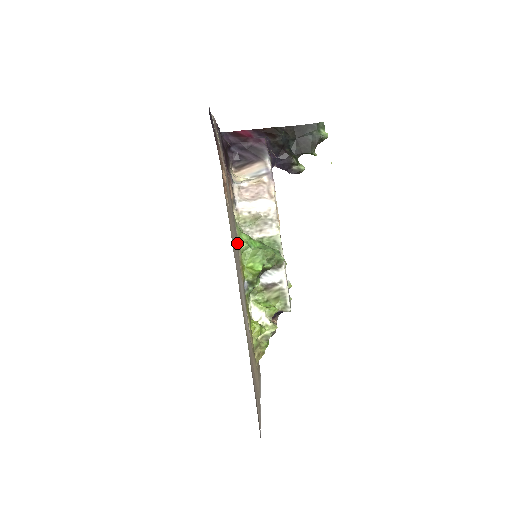
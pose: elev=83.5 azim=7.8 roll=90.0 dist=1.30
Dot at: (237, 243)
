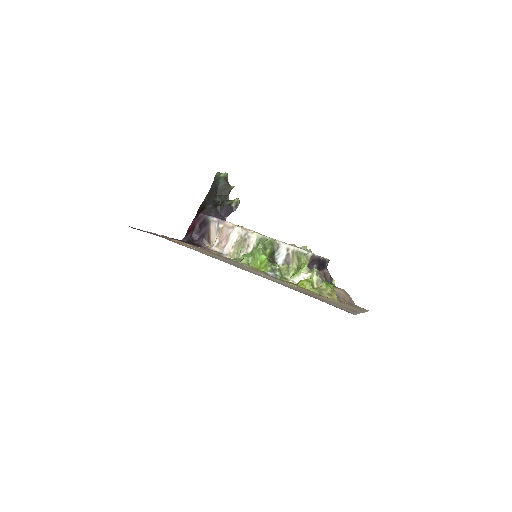
Dot at: occluded
